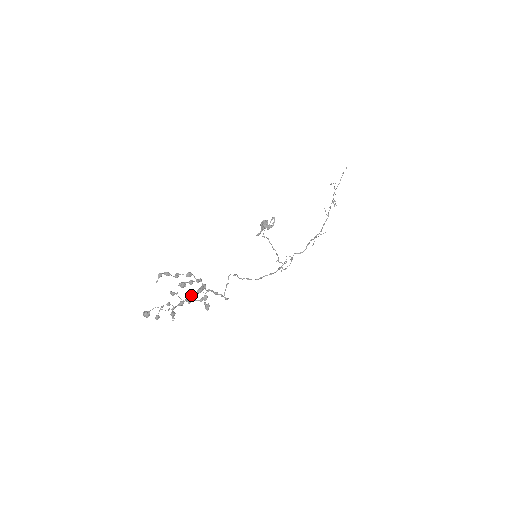
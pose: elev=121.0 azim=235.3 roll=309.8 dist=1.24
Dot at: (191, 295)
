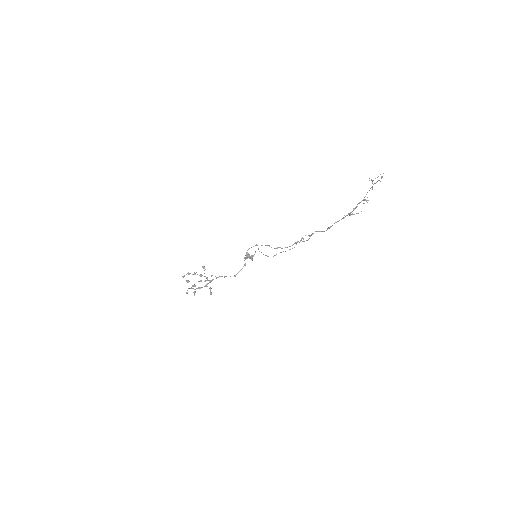
Dot at: (201, 287)
